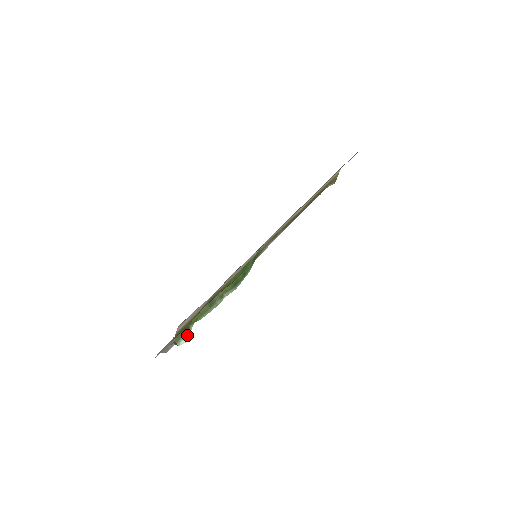
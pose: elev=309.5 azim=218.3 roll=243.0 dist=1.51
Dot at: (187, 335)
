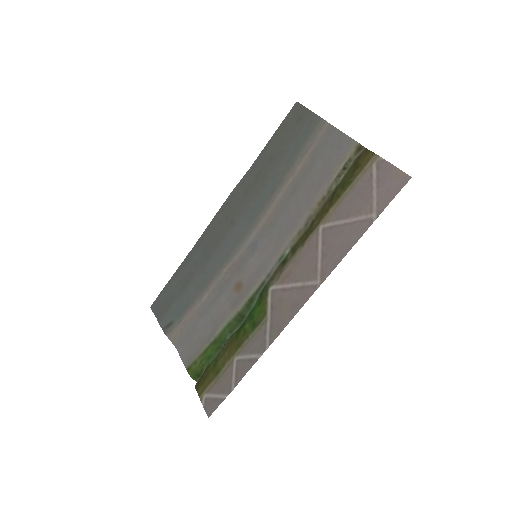
Dot at: occluded
